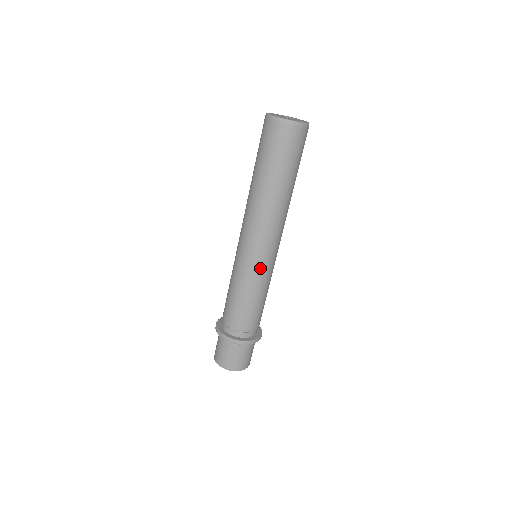
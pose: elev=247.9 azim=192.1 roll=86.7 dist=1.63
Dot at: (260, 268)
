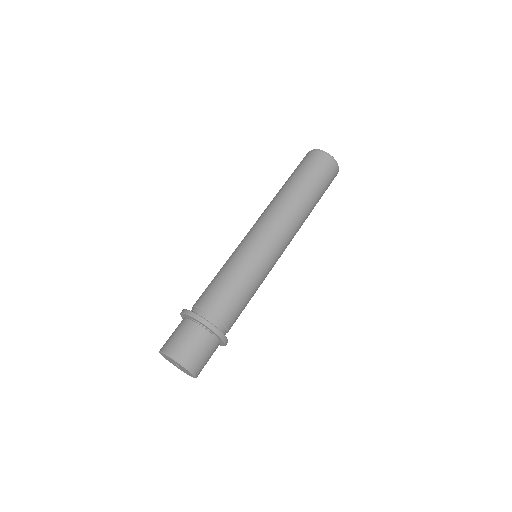
Dot at: (264, 257)
